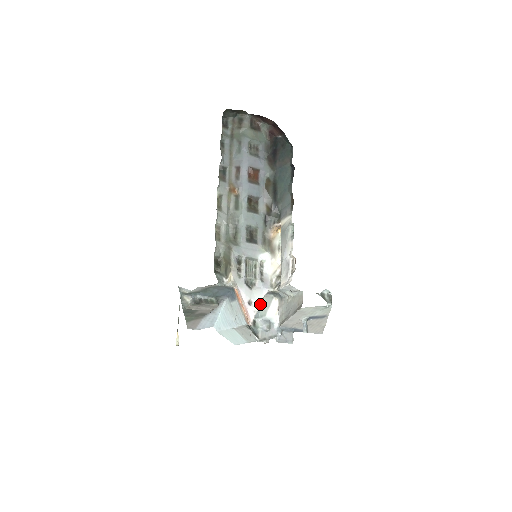
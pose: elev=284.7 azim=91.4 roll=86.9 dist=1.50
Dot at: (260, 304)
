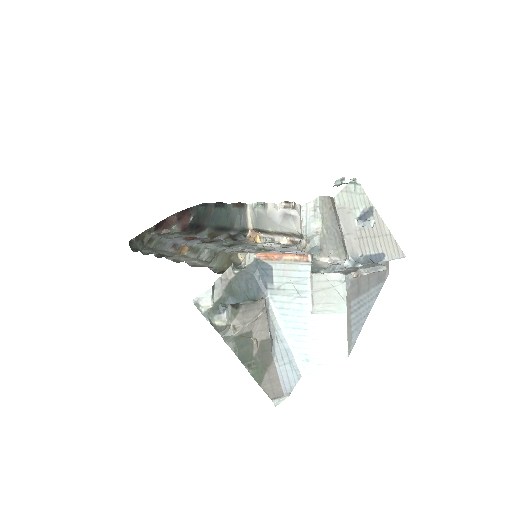
Dot at: (300, 250)
